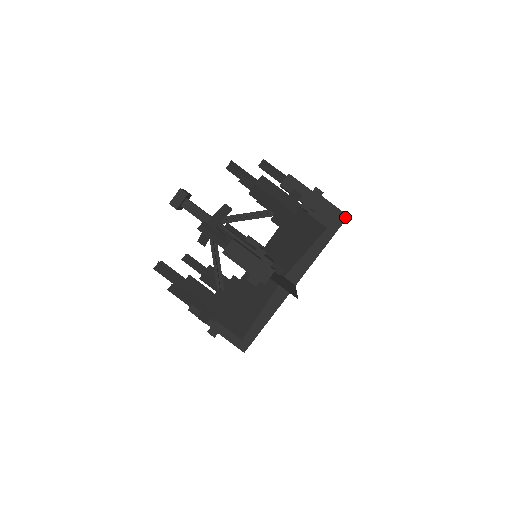
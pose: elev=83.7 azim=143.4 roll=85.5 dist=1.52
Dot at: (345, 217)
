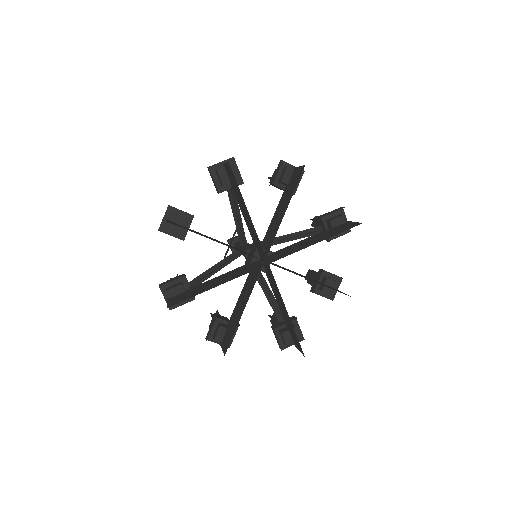
Dot at: (359, 224)
